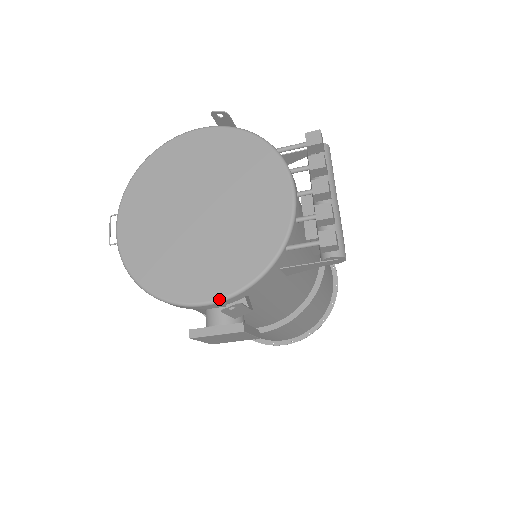
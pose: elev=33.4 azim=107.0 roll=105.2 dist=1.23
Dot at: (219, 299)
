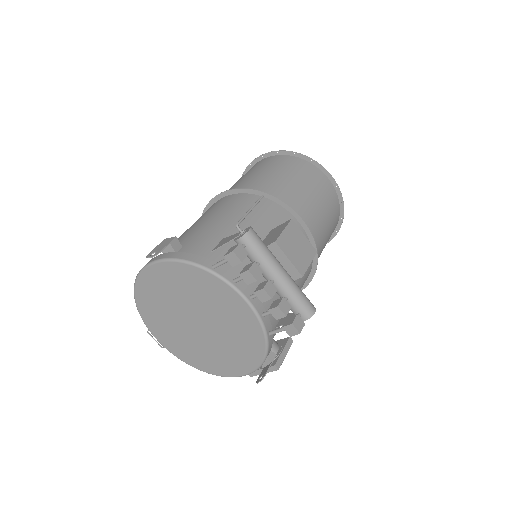
Dot at: (250, 373)
